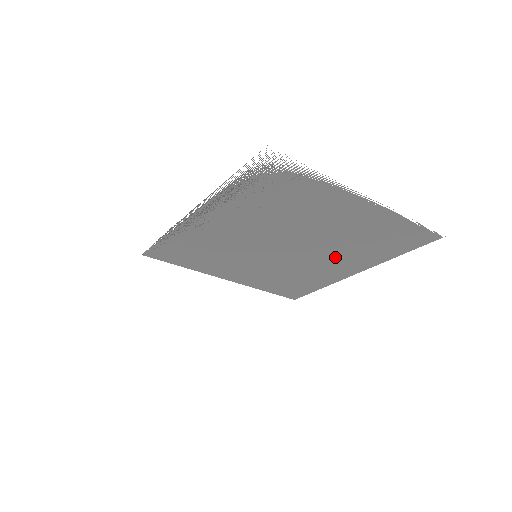
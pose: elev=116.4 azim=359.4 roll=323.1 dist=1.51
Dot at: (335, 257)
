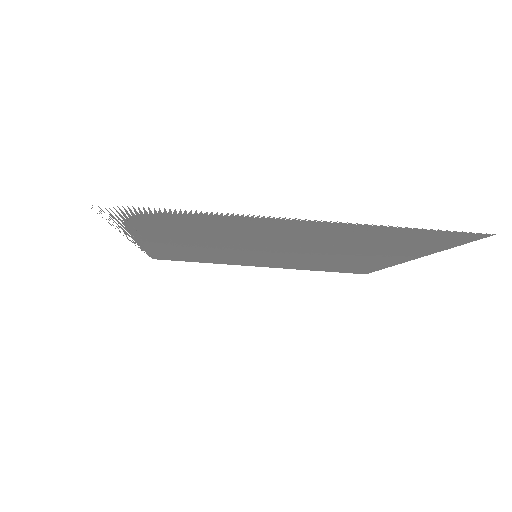
Dot at: (352, 253)
